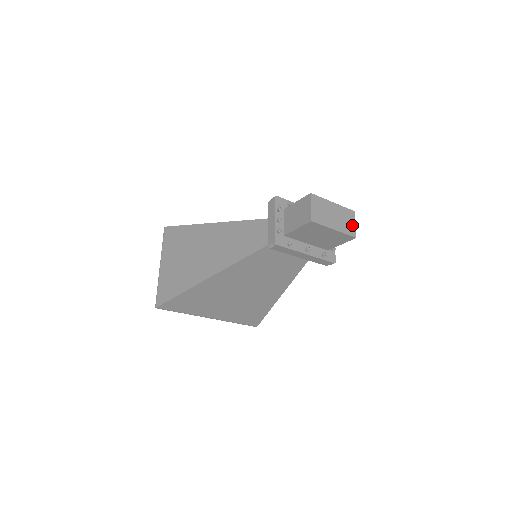
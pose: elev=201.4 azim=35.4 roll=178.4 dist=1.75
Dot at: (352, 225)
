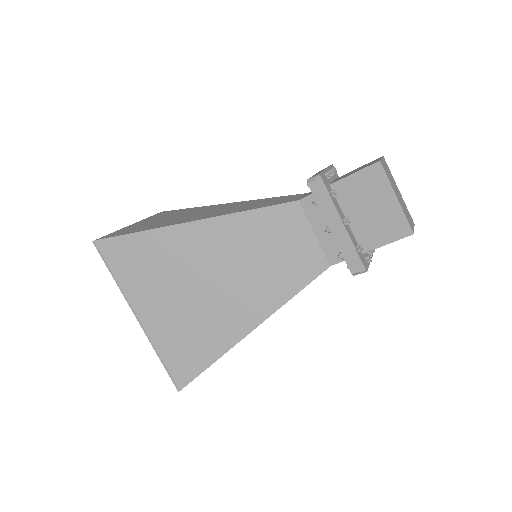
Dot at: (411, 224)
